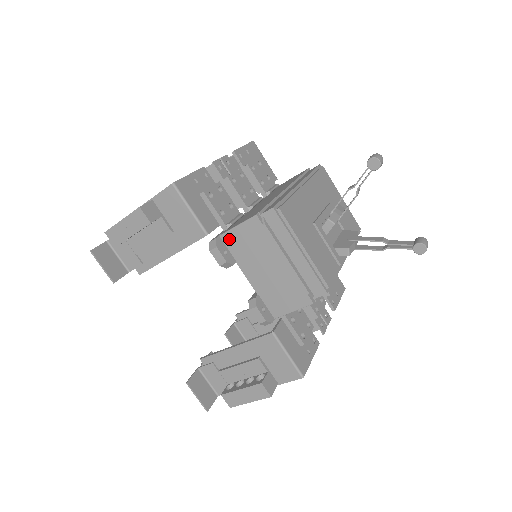
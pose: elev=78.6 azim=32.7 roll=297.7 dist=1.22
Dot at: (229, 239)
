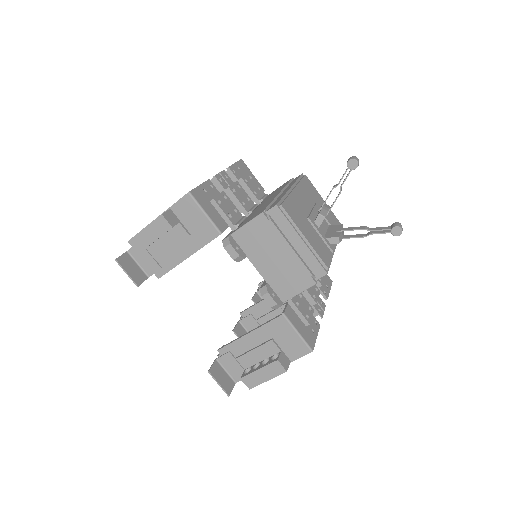
Dot at: (239, 236)
